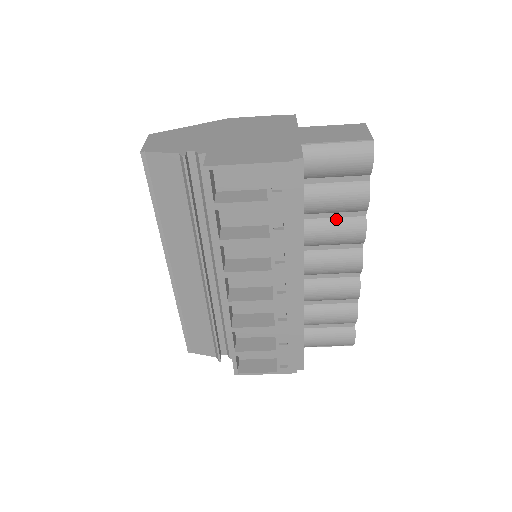
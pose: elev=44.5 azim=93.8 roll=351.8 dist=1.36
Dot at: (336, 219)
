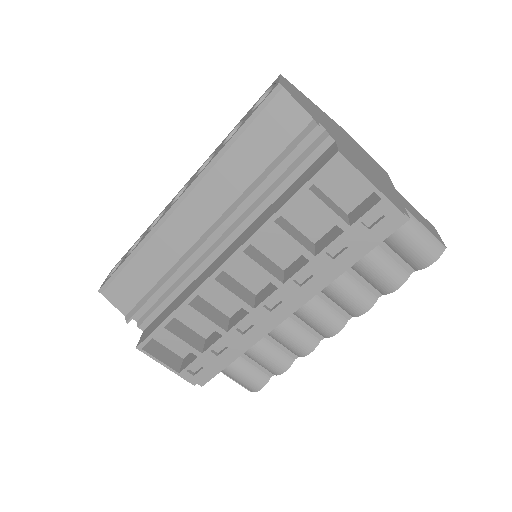
Dot at: (357, 282)
